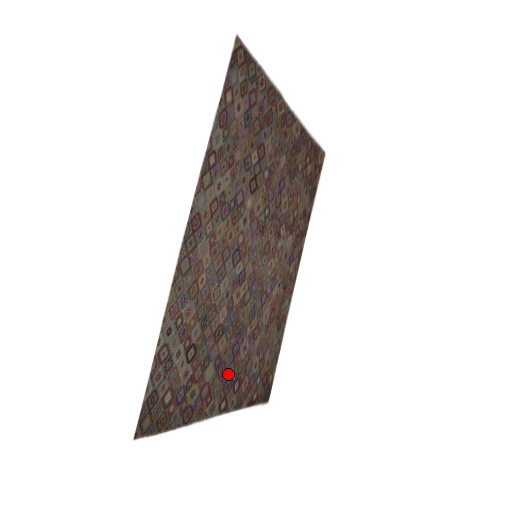
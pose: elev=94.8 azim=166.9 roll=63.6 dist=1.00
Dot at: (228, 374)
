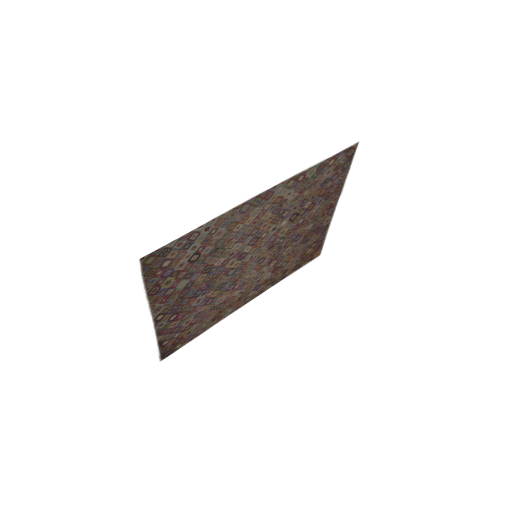
Dot at: (181, 302)
